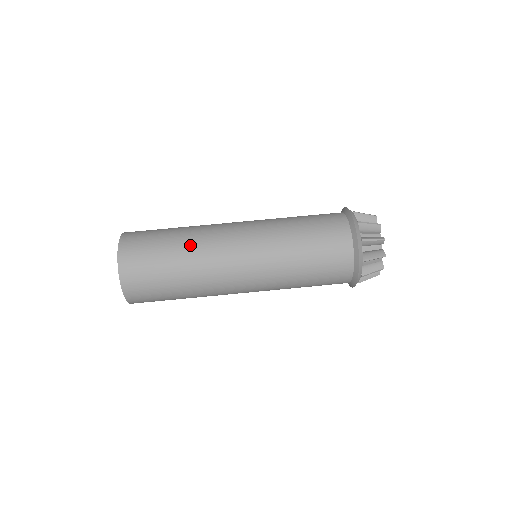
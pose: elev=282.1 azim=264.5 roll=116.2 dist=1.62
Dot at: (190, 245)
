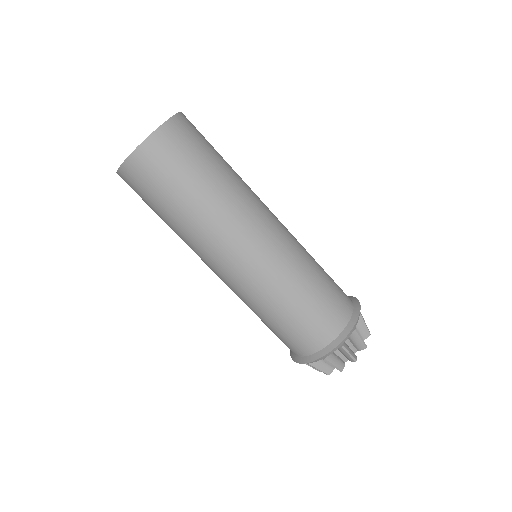
Dot at: (221, 196)
